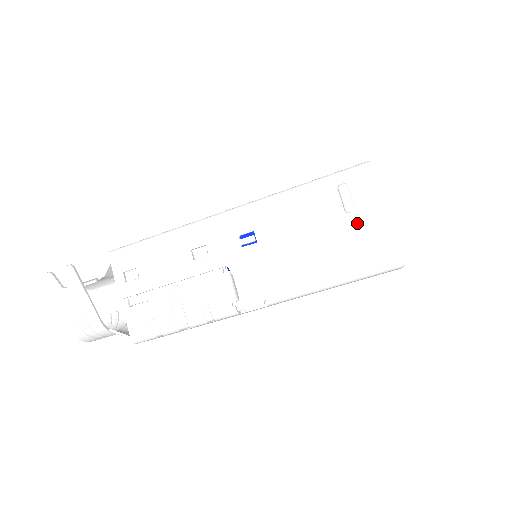
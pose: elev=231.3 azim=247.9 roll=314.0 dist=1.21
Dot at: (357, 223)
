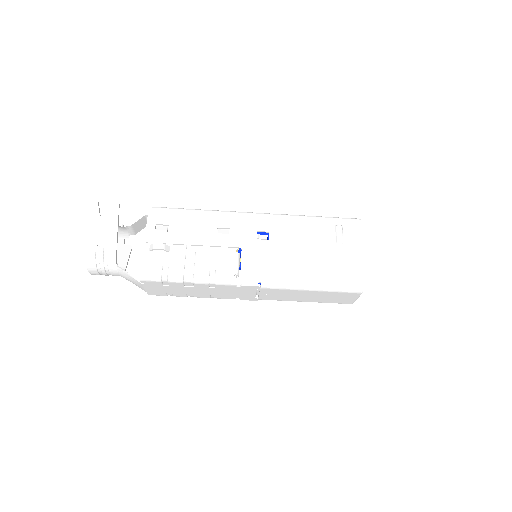
Dot at: (342, 252)
